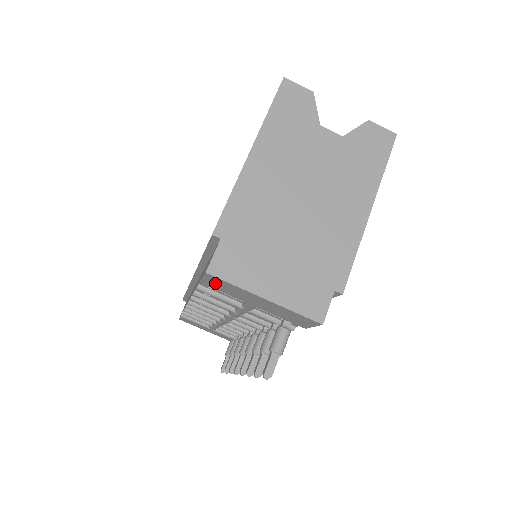
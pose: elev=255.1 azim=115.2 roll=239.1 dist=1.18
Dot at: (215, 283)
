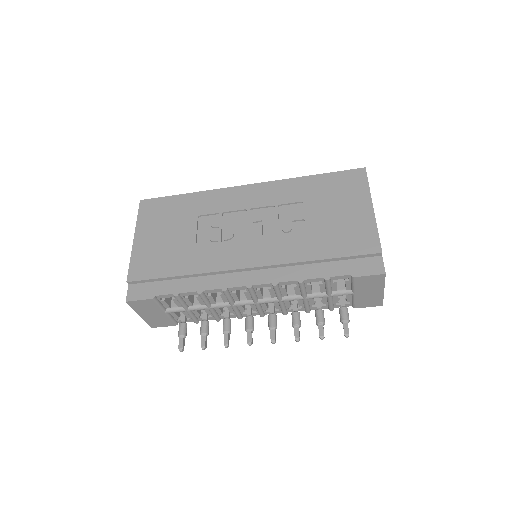
Dot at: (370, 279)
